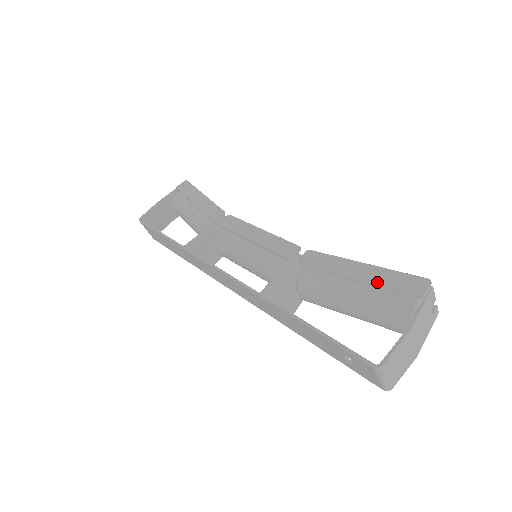
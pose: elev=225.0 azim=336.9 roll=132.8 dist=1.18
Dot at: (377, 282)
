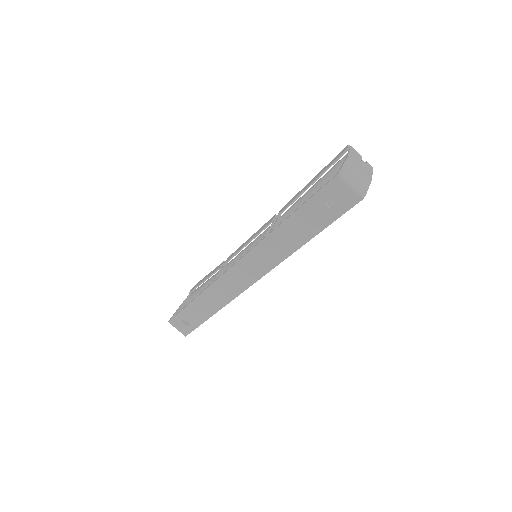
Dot at: (322, 172)
